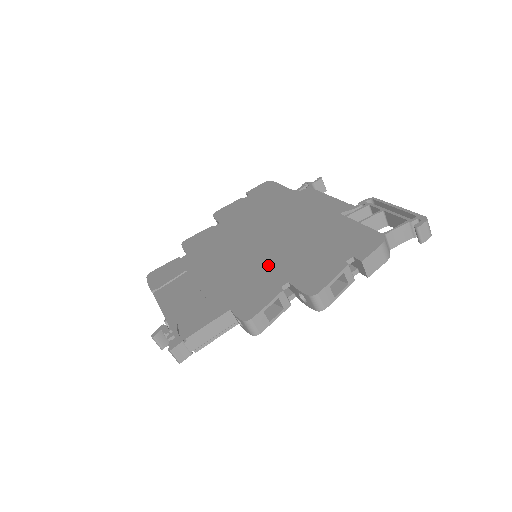
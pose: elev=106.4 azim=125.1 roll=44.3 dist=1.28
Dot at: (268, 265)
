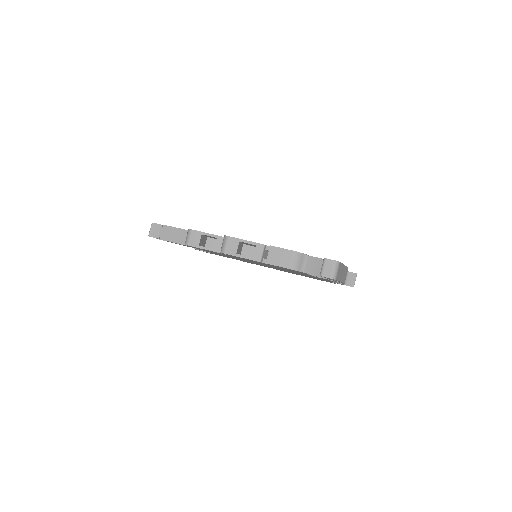
Dot at: occluded
